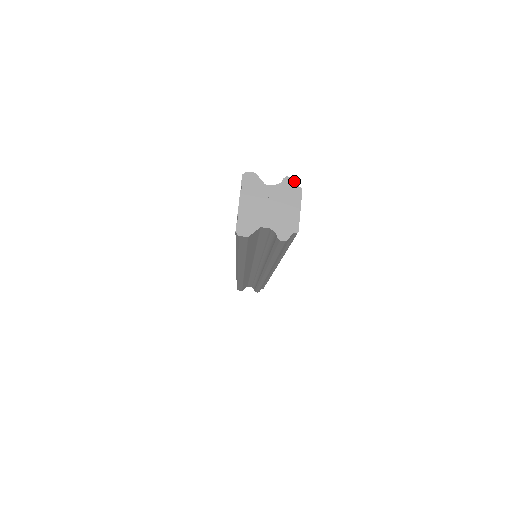
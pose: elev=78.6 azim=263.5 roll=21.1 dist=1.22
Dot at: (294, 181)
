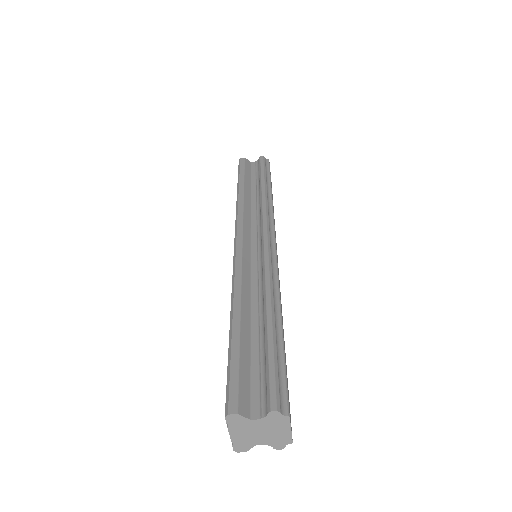
Dot at: (280, 413)
